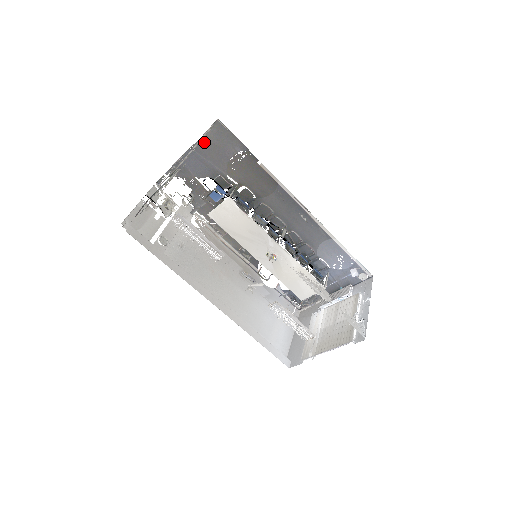
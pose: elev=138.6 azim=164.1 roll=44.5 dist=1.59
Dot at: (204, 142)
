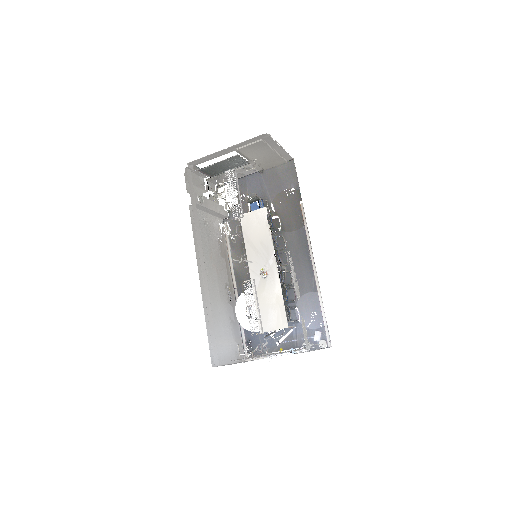
Dot at: (273, 171)
